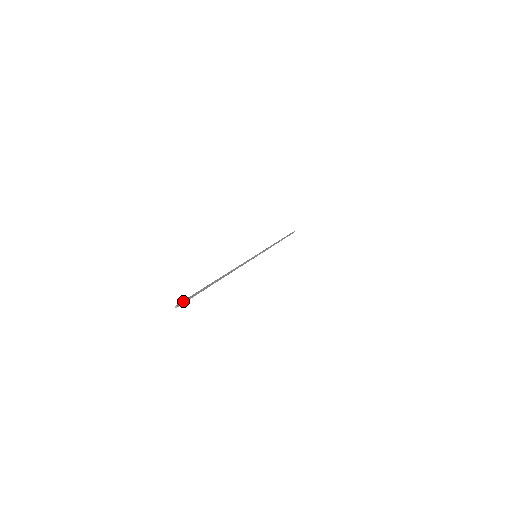
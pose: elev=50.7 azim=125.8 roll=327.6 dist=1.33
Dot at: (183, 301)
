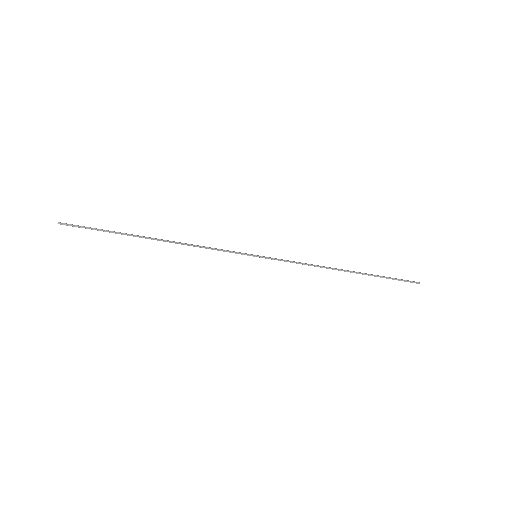
Dot at: (72, 224)
